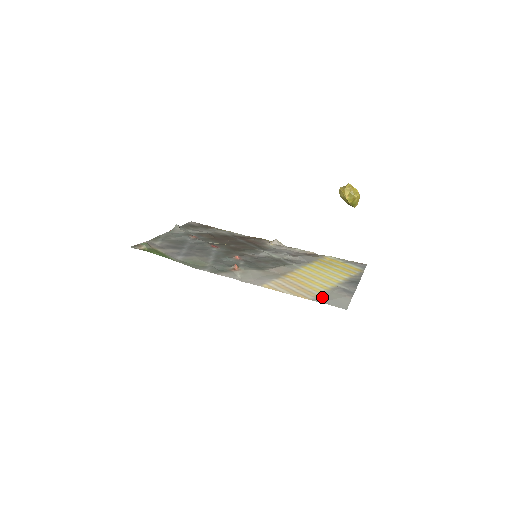
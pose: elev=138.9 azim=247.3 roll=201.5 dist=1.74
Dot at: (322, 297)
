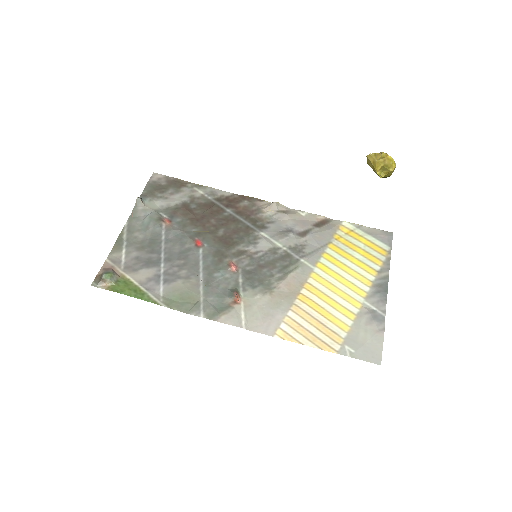
Dot at: (349, 342)
